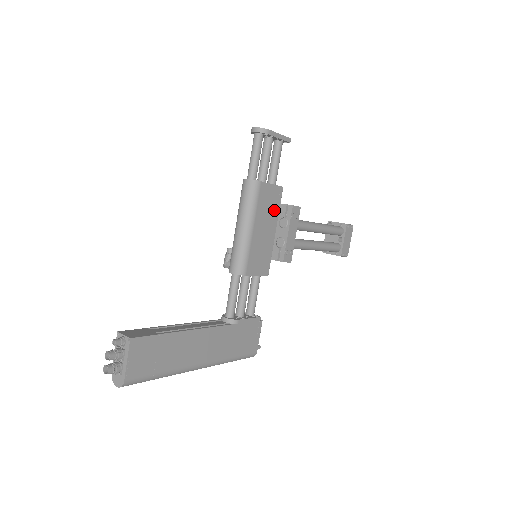
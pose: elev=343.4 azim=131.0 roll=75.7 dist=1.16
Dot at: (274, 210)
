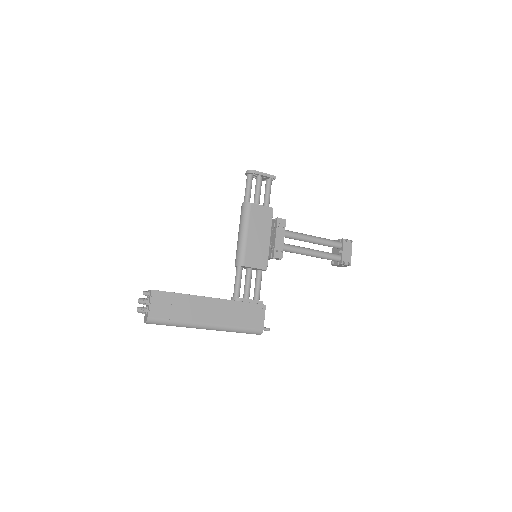
Dot at: (267, 223)
